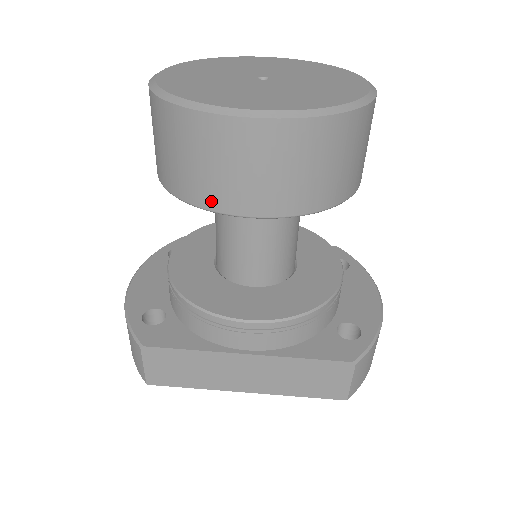
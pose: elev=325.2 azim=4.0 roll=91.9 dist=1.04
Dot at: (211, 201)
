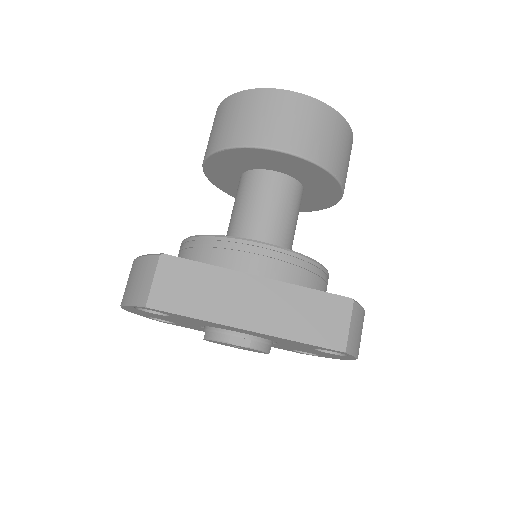
Dot at: (259, 139)
